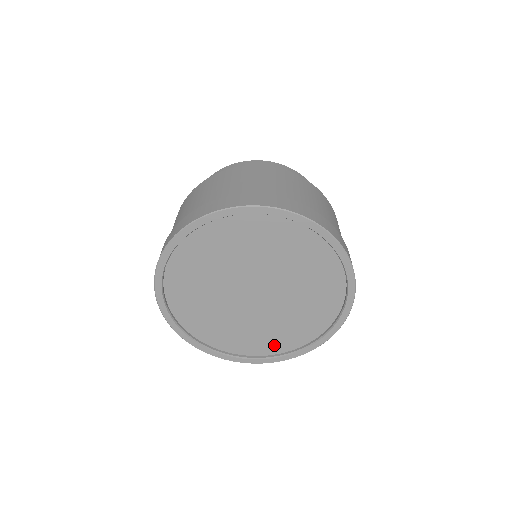
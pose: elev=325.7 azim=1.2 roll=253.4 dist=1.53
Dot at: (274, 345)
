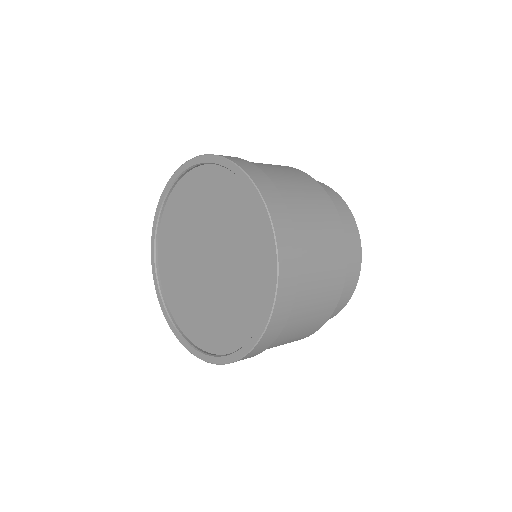
Dot at: (193, 328)
